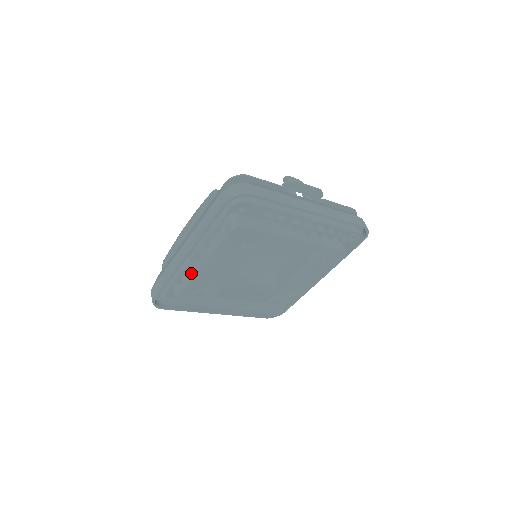
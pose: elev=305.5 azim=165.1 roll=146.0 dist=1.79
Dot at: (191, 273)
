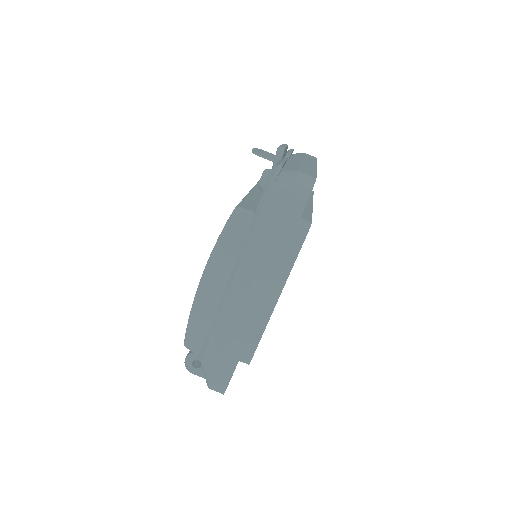
Dot at: (260, 319)
